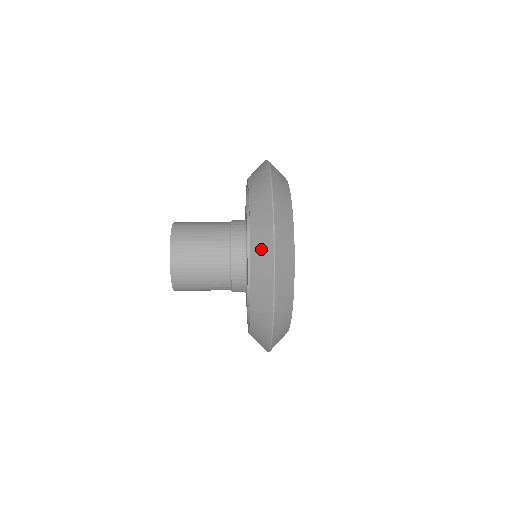
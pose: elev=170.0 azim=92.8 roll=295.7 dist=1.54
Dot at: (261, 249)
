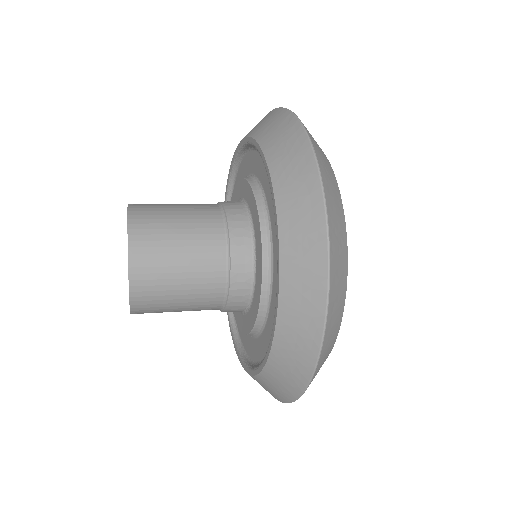
Dot at: (300, 230)
